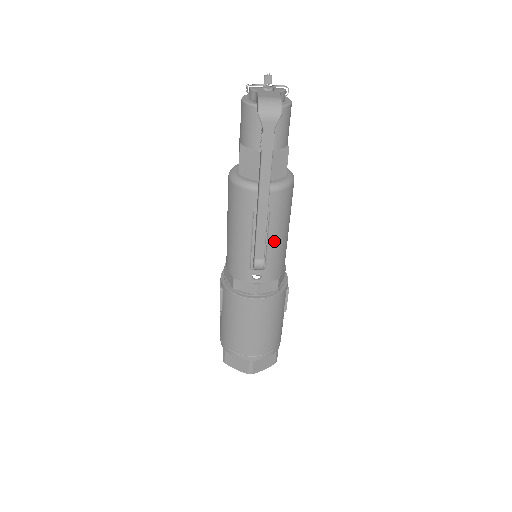
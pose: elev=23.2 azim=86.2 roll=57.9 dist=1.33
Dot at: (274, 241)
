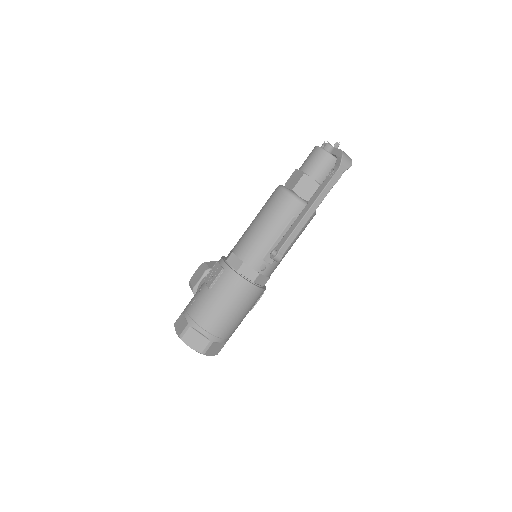
Dot at: occluded
